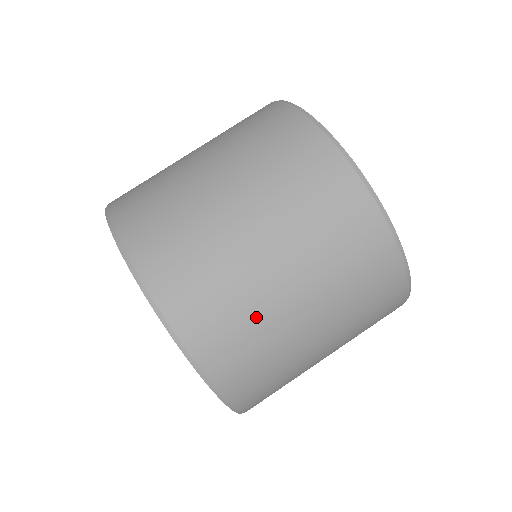
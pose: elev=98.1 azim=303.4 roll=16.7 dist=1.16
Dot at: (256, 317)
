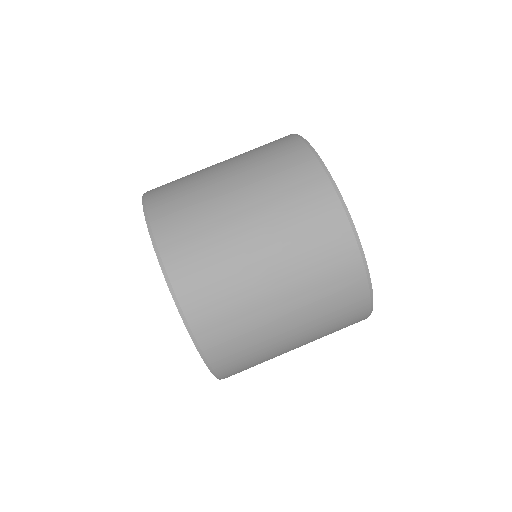
Dot at: (233, 278)
